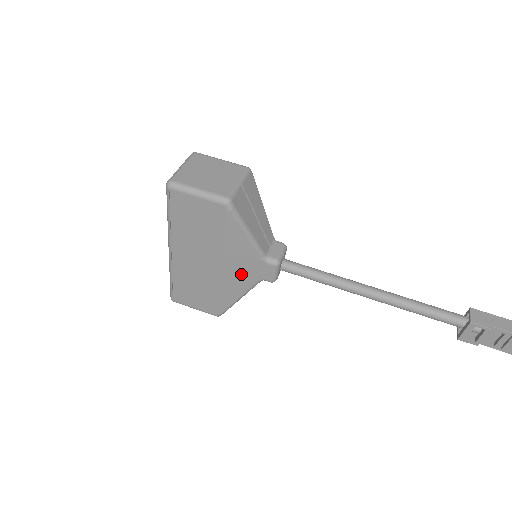
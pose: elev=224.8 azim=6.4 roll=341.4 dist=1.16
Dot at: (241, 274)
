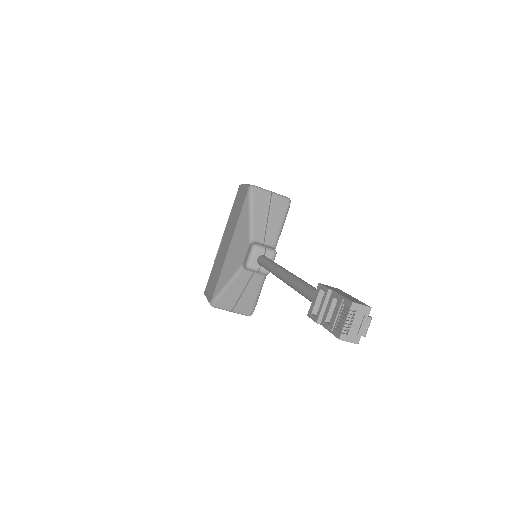
Dot at: (236, 255)
